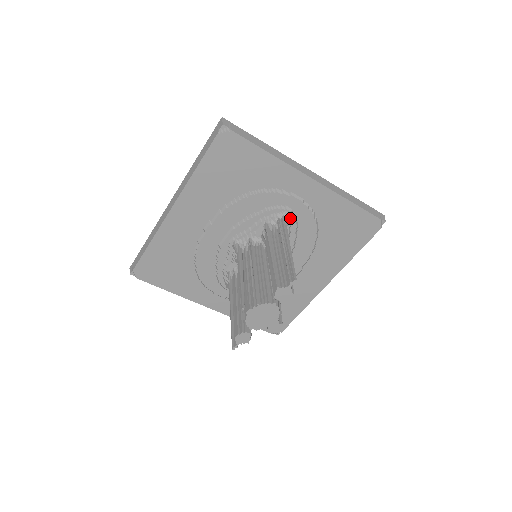
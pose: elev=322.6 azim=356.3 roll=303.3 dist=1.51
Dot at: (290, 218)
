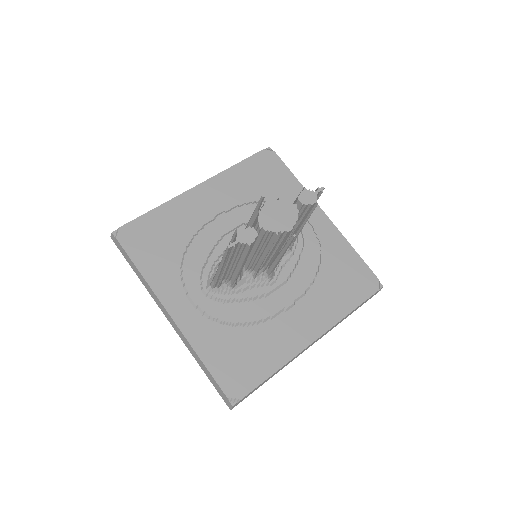
Dot at: (298, 237)
